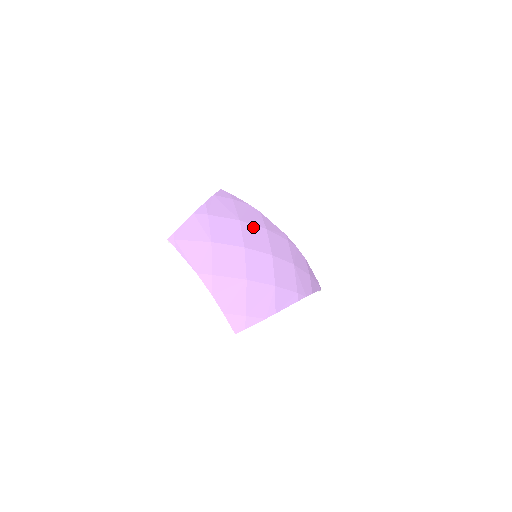
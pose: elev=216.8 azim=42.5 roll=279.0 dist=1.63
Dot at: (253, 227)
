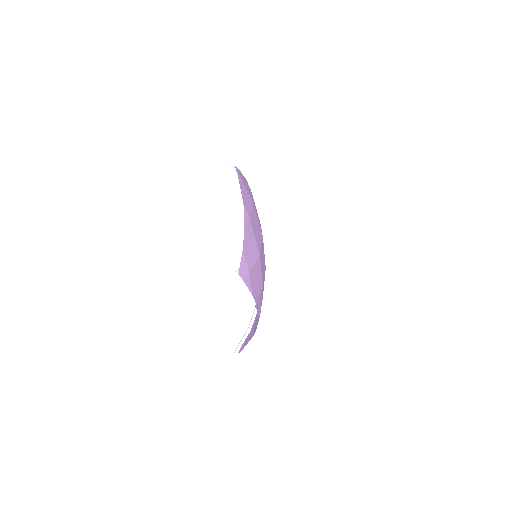
Dot at: occluded
